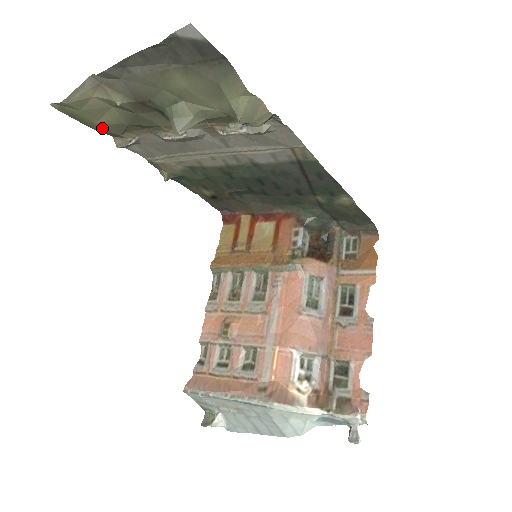
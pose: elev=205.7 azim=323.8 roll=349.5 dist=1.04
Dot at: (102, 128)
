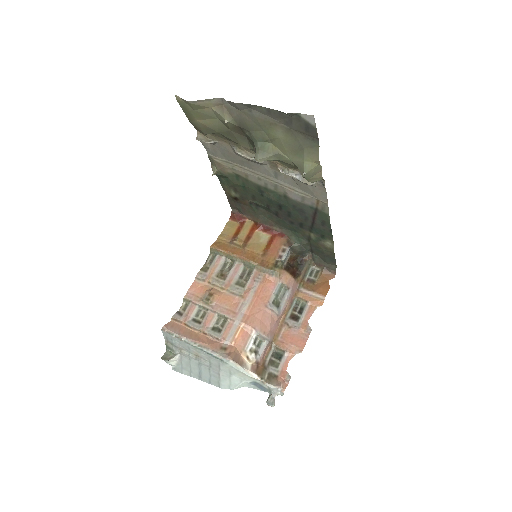
Dot at: (197, 124)
